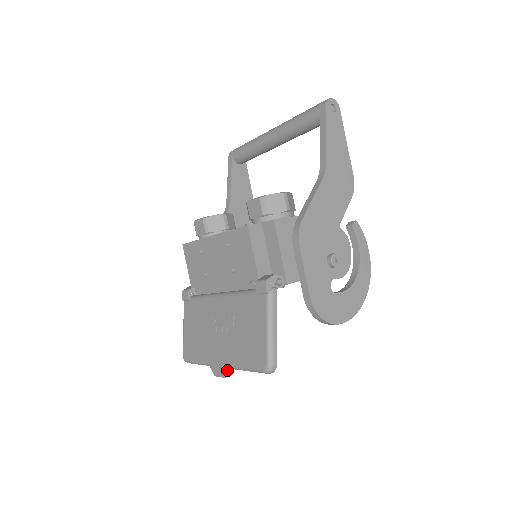
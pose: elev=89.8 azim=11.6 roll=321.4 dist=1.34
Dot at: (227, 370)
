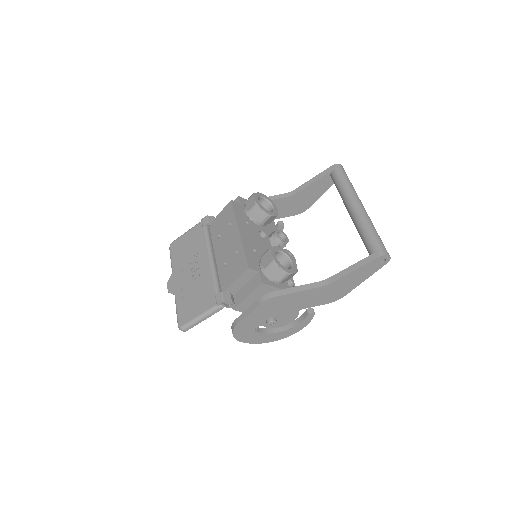
Dot at: (172, 293)
